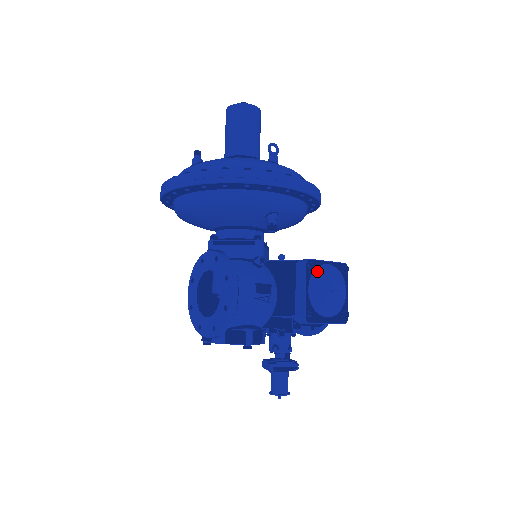
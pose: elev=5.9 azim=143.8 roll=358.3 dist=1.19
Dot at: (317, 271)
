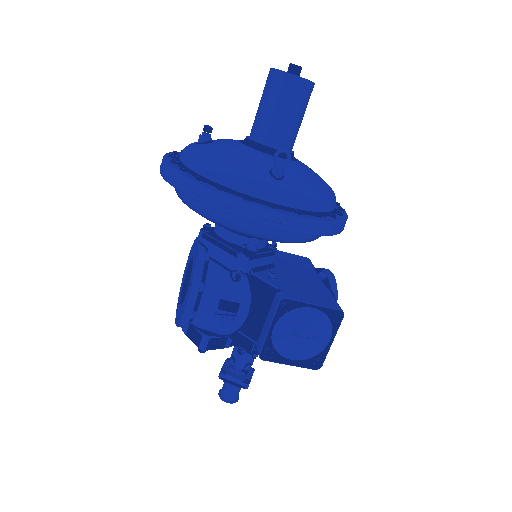
Dot at: (293, 313)
